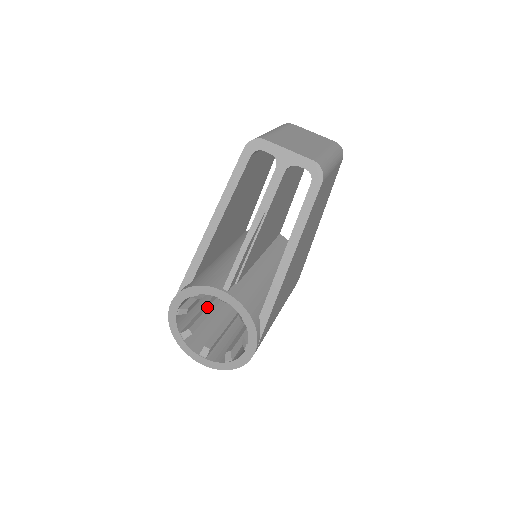
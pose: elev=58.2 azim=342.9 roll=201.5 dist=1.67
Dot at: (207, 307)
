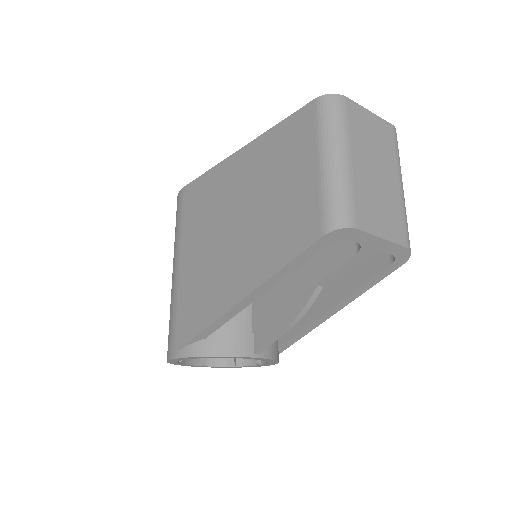
Dot at: occluded
